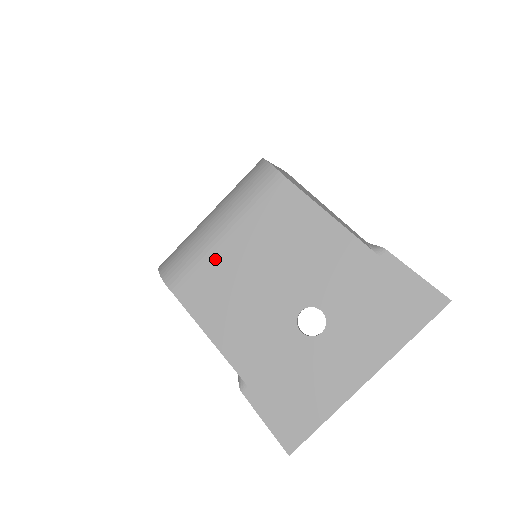
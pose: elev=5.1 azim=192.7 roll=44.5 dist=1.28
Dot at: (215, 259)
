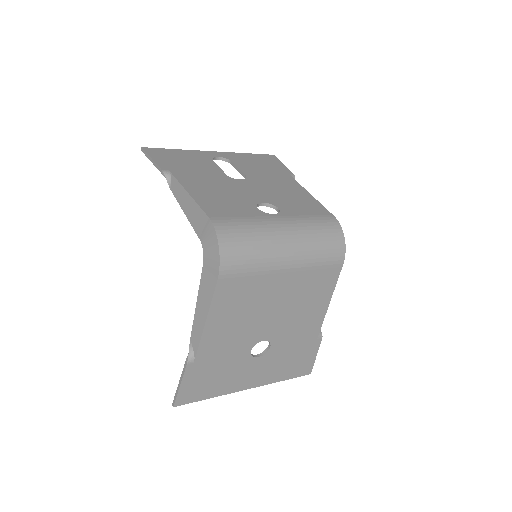
Dot at: (264, 279)
